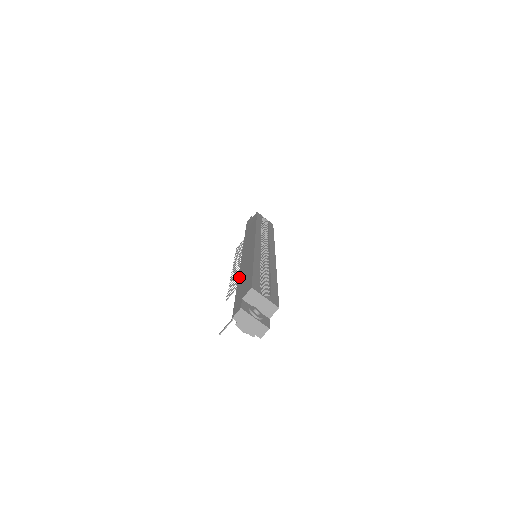
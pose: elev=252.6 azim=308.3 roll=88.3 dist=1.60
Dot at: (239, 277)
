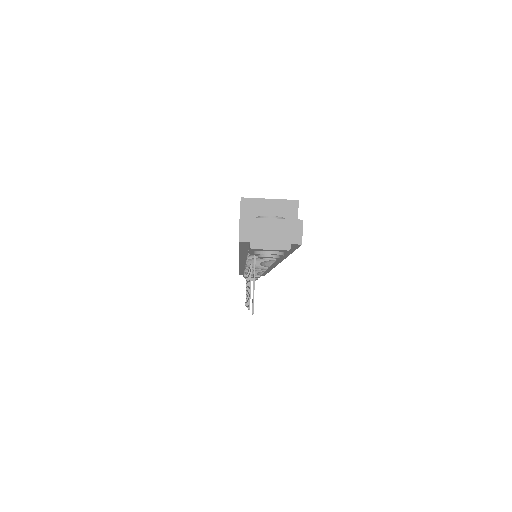
Dot at: occluded
